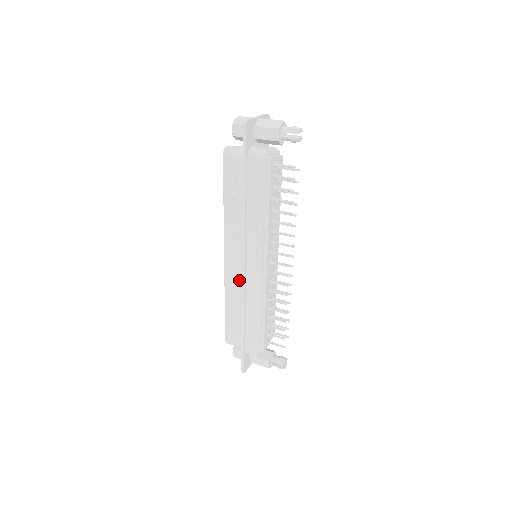
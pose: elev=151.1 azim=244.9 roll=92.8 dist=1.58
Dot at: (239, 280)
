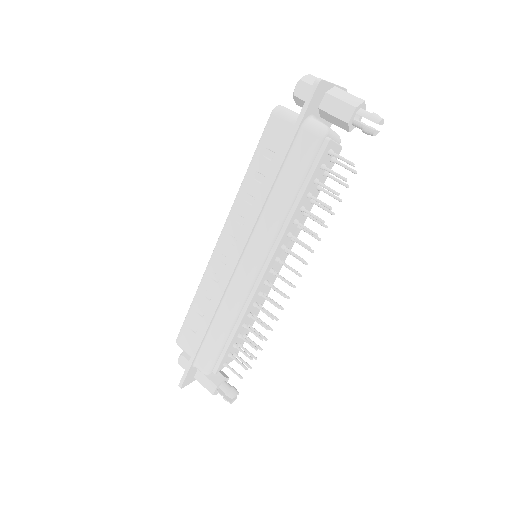
Dot at: (223, 276)
